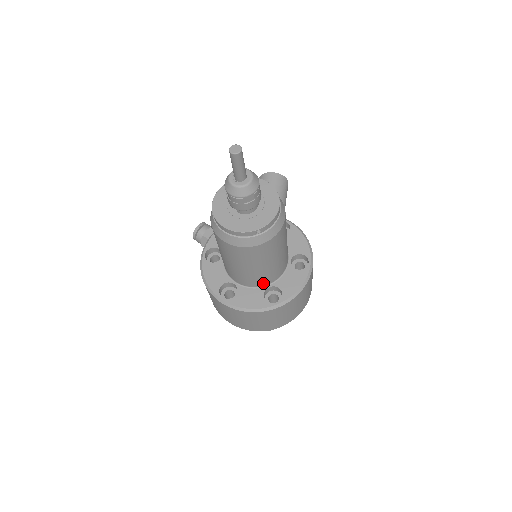
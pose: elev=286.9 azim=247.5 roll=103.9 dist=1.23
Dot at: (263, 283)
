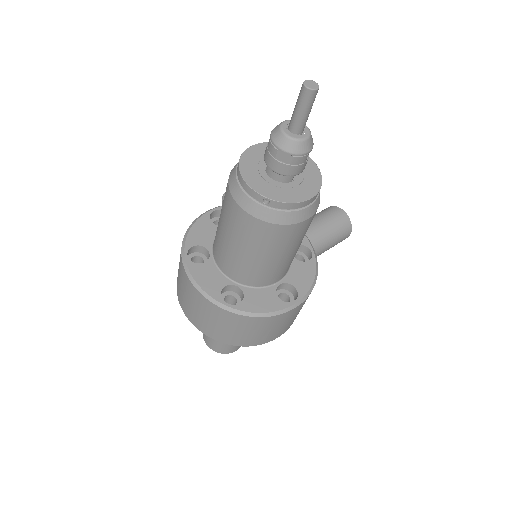
Dot at: (234, 276)
